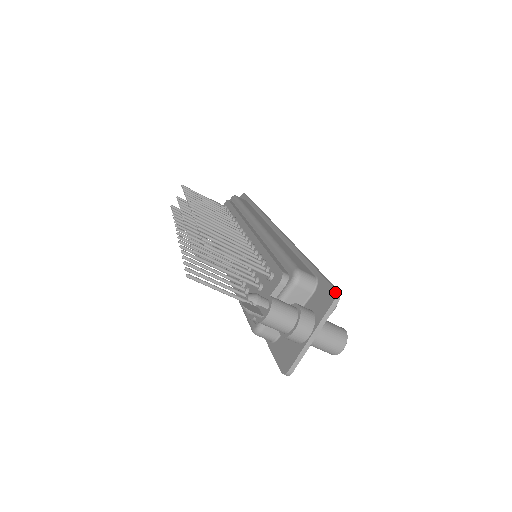
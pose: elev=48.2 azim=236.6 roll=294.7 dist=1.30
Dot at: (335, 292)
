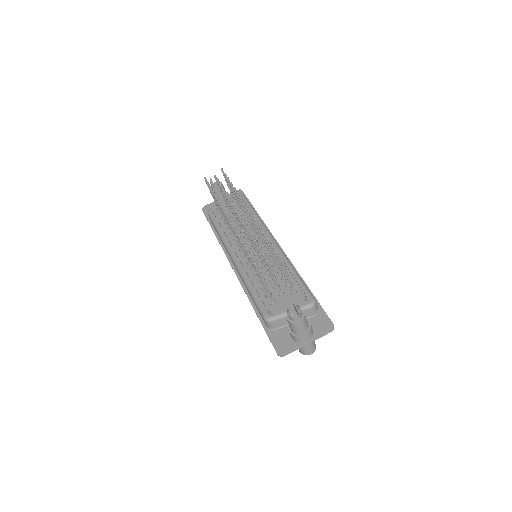
Dot at: (333, 325)
